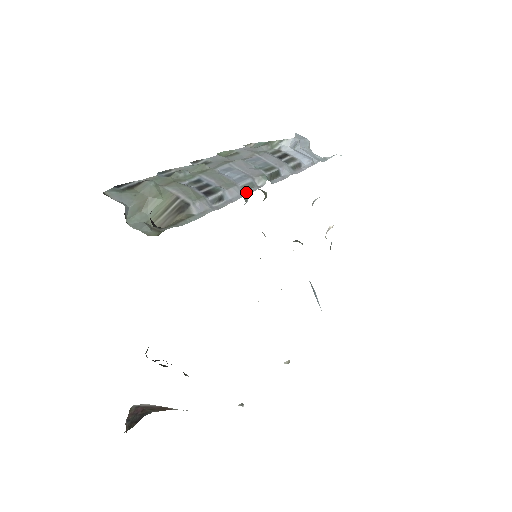
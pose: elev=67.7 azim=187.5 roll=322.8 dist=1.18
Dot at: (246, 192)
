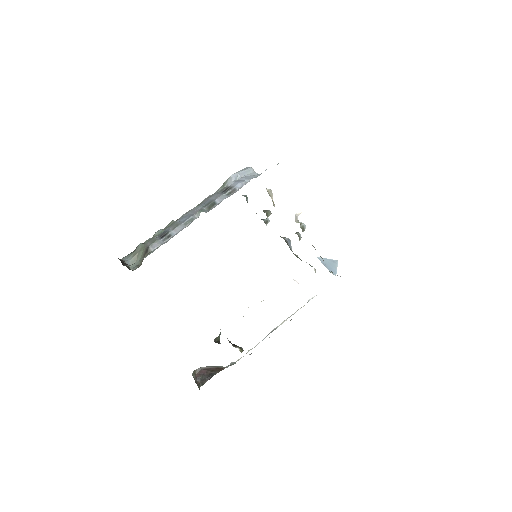
Dot at: (187, 225)
